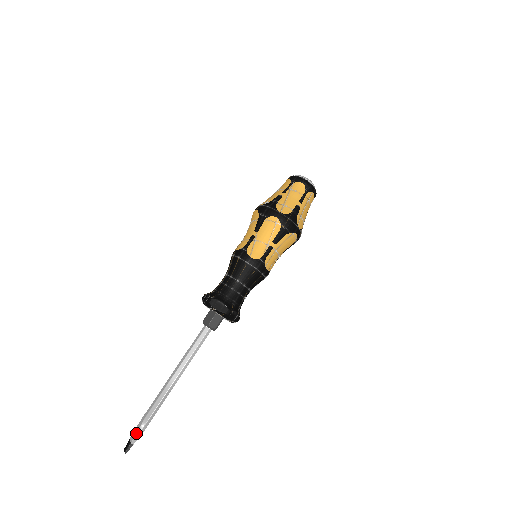
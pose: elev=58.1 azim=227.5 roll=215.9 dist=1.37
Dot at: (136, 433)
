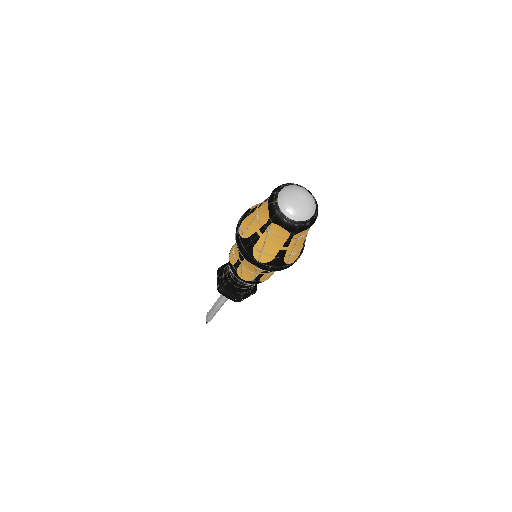
Dot at: (207, 320)
